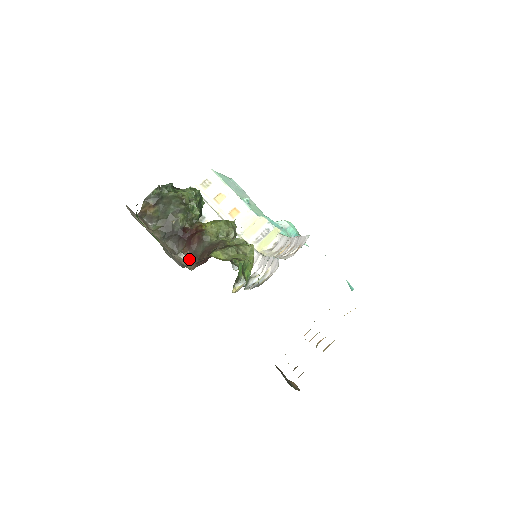
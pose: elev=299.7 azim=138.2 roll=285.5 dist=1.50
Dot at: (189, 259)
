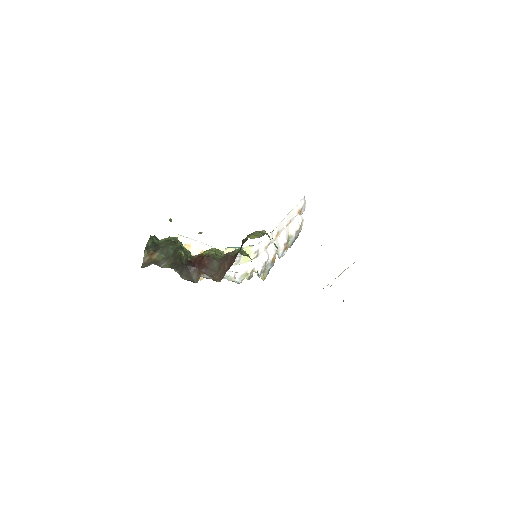
Dot at: occluded
